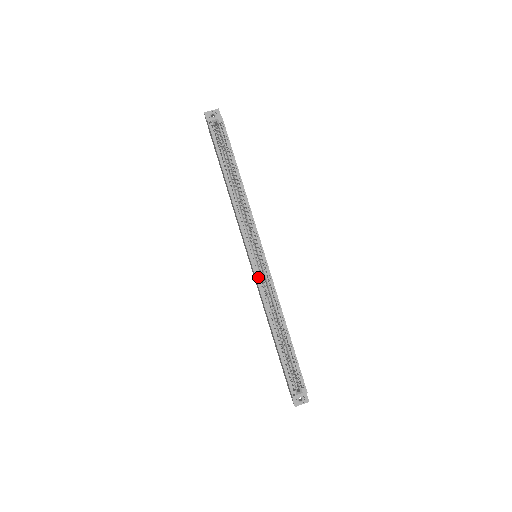
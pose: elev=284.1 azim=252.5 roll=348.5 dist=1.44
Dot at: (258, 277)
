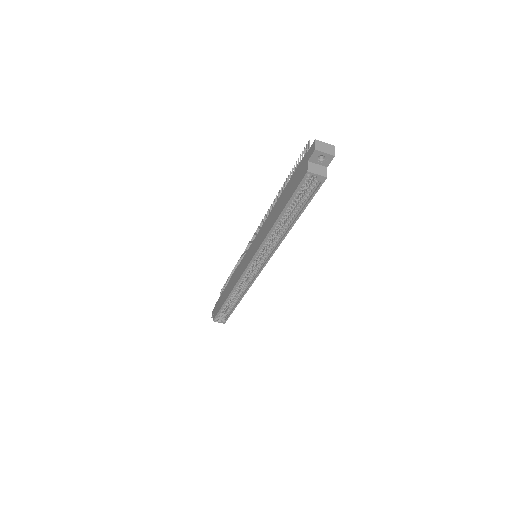
Dot at: (243, 275)
